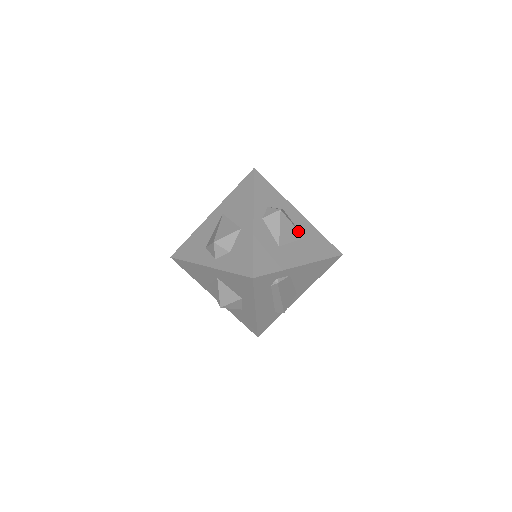
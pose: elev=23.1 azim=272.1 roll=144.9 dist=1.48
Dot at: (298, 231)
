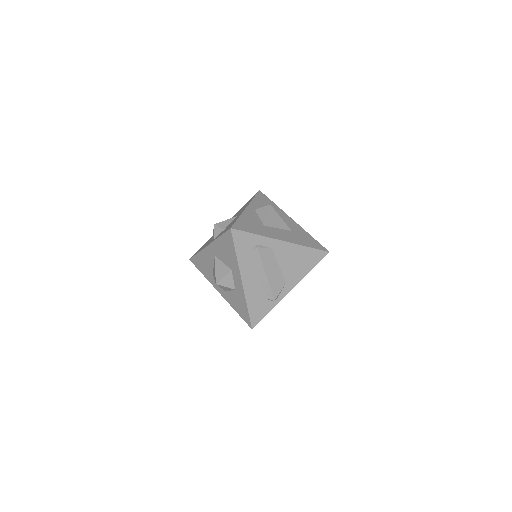
Dot at: (286, 224)
